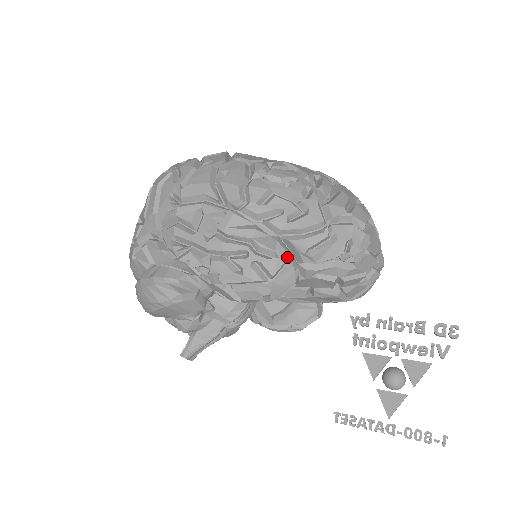
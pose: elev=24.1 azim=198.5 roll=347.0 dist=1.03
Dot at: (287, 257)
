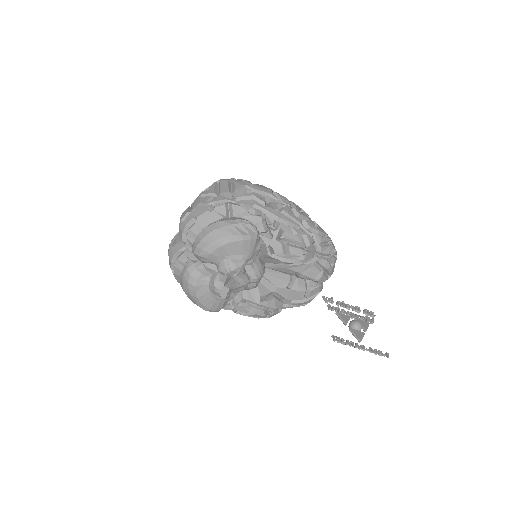
Dot at: occluded
